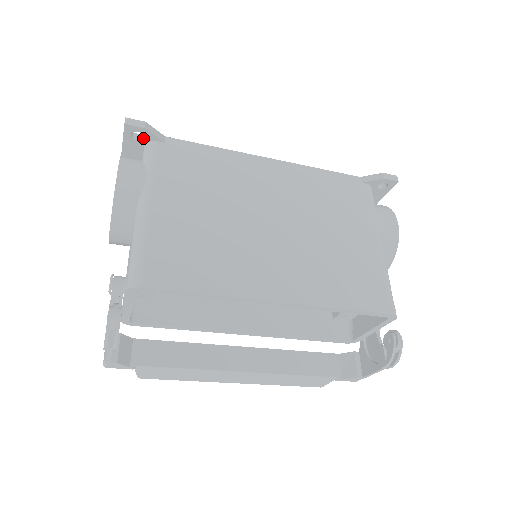
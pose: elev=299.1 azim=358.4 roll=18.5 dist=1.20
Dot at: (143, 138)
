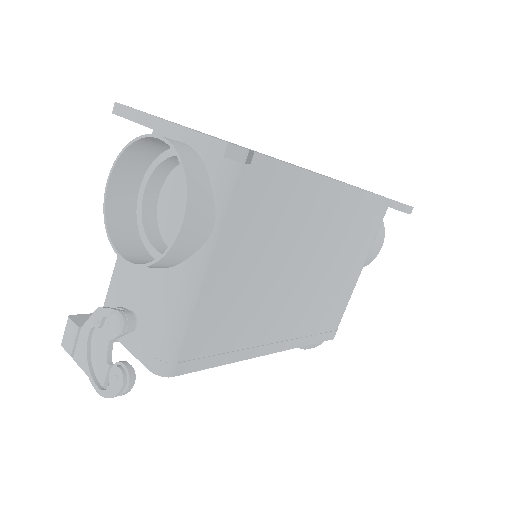
Dot at: occluded
